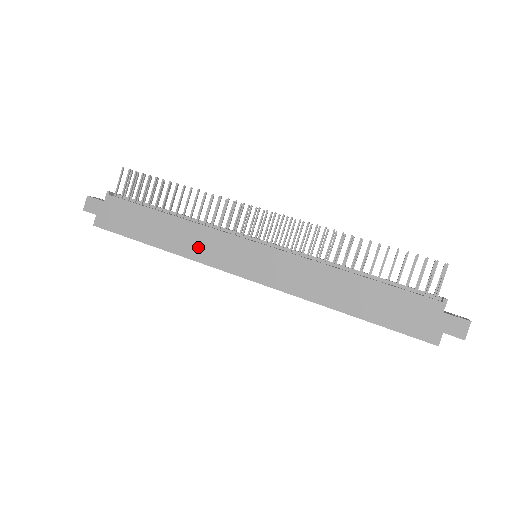
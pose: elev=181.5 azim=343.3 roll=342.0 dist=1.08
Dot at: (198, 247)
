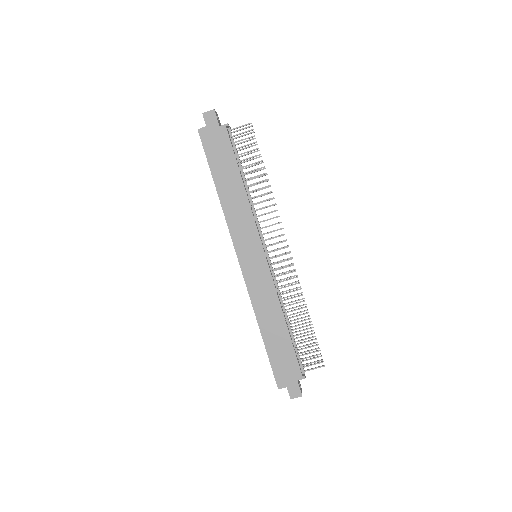
Dot at: (236, 218)
